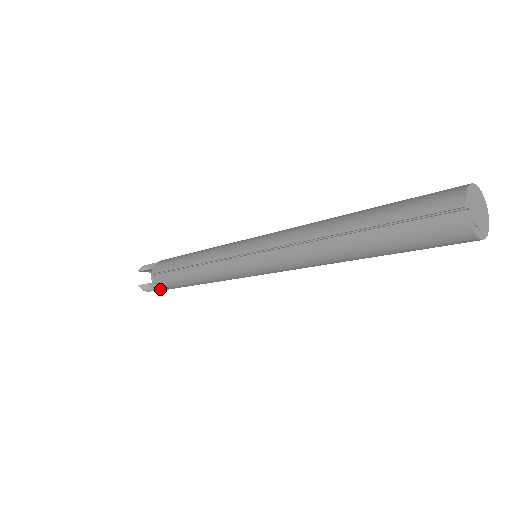
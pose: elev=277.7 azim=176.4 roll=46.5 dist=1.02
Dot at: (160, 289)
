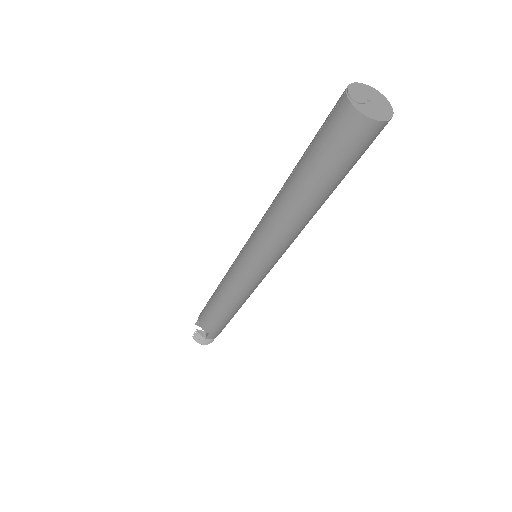
Dot at: (207, 336)
